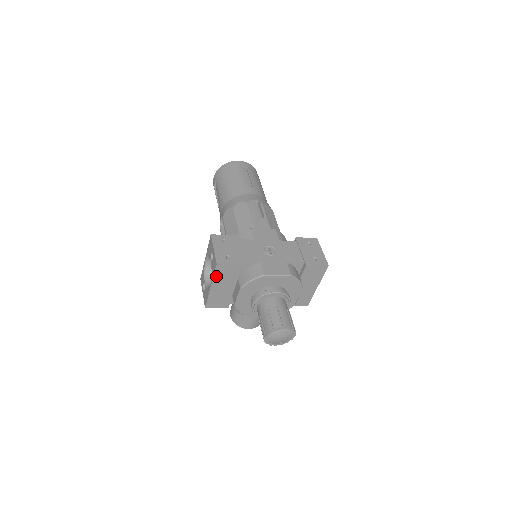
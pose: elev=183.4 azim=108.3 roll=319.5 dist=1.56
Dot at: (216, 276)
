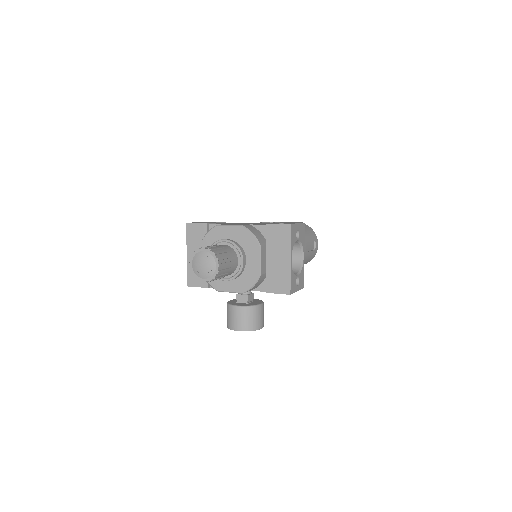
Dot at: (189, 240)
